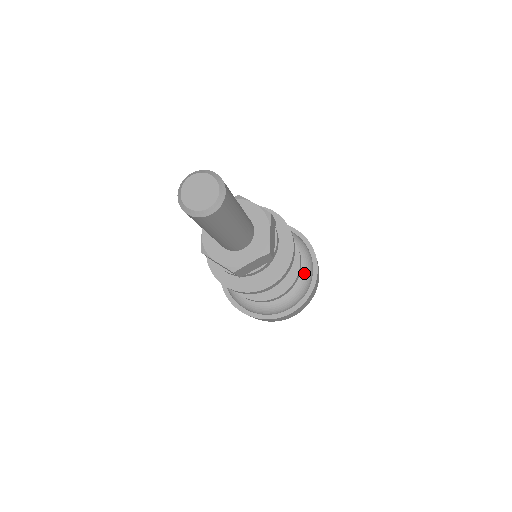
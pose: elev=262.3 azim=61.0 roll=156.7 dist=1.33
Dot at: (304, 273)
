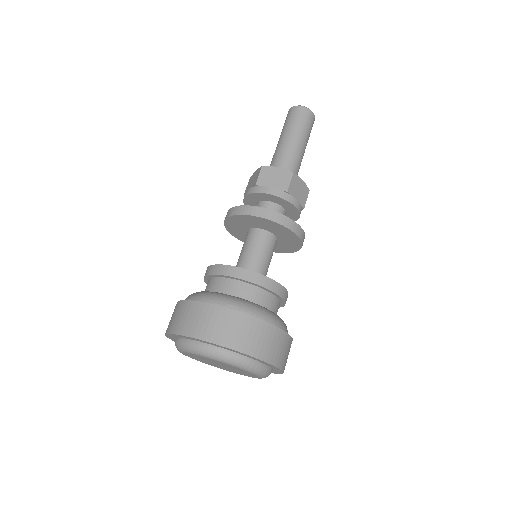
Dot at: (271, 311)
